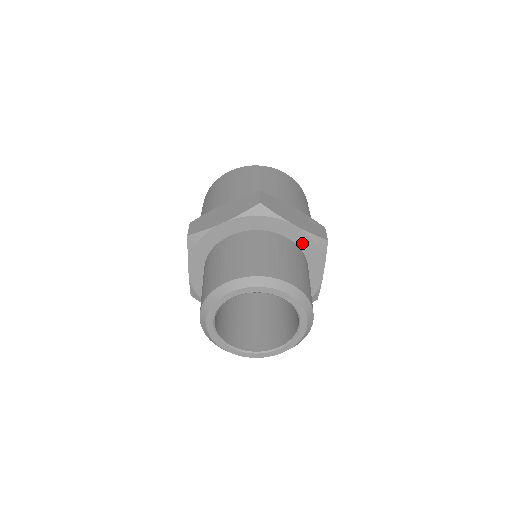
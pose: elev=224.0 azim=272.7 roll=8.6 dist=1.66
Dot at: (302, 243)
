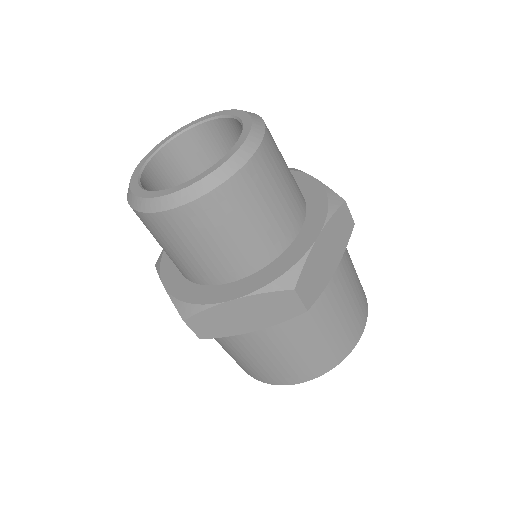
Dot at: occluded
